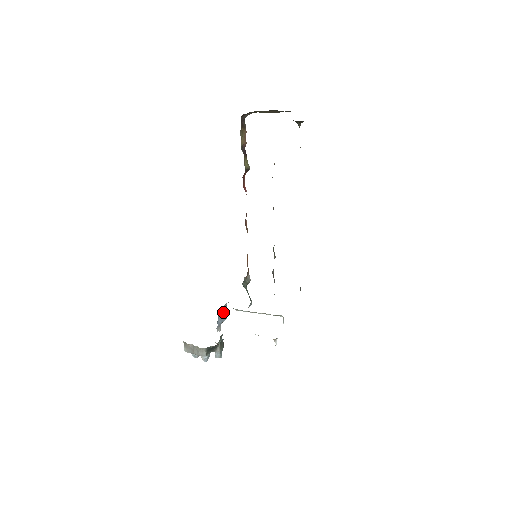
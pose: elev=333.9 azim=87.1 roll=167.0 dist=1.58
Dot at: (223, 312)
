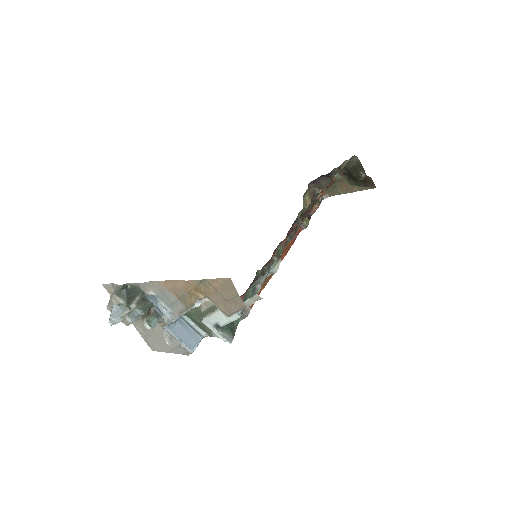
Dot at: (191, 334)
